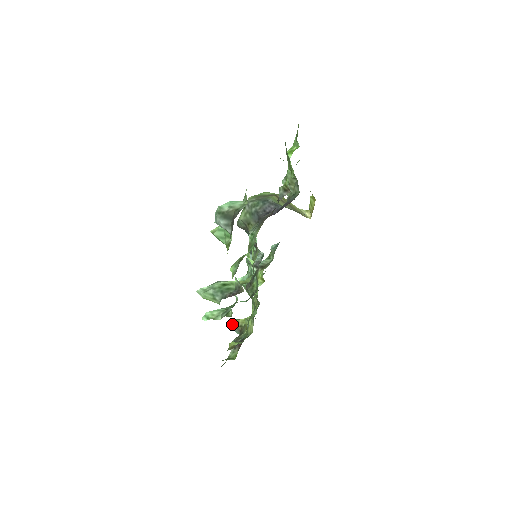
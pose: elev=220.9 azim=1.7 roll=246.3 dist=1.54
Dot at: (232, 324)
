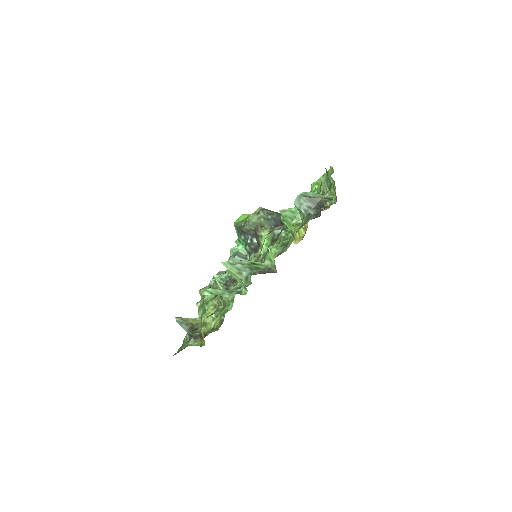
Dot at: (181, 320)
